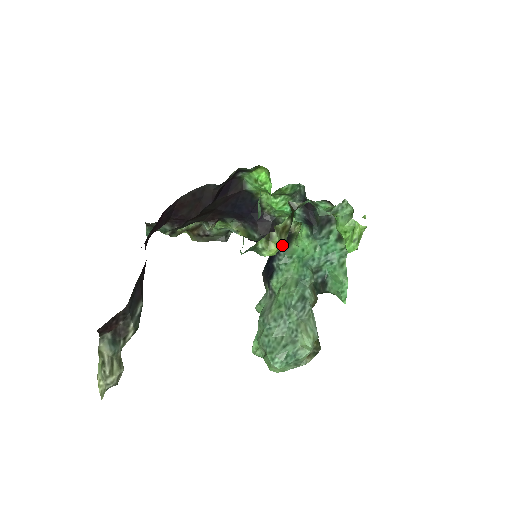
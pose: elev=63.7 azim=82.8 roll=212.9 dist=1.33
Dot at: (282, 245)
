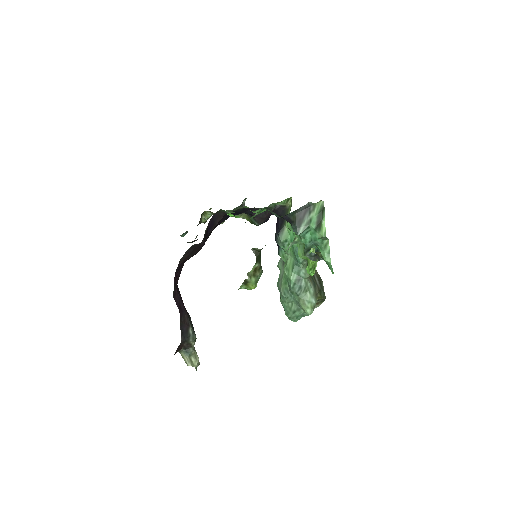
Dot at: (260, 275)
